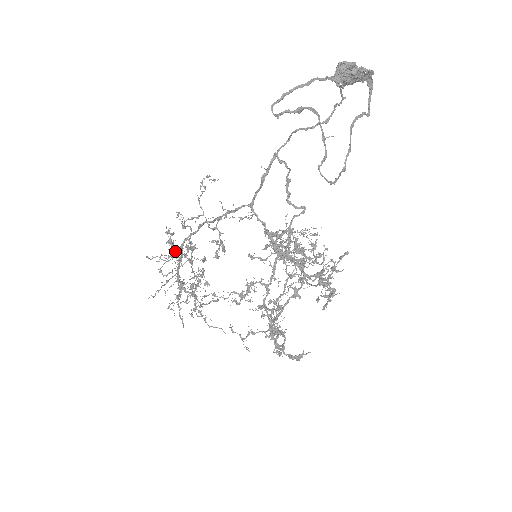
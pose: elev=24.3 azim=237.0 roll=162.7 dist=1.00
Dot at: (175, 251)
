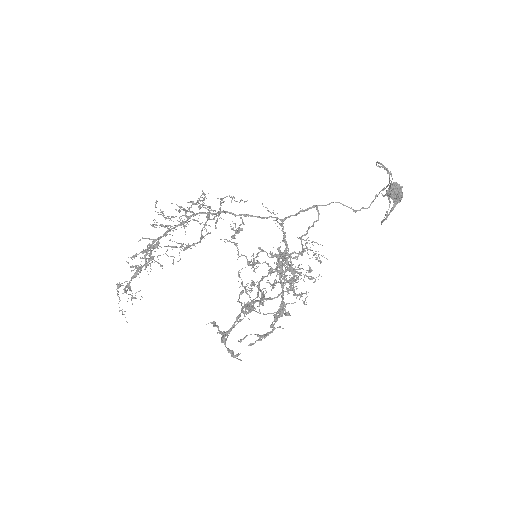
Dot at: (183, 215)
